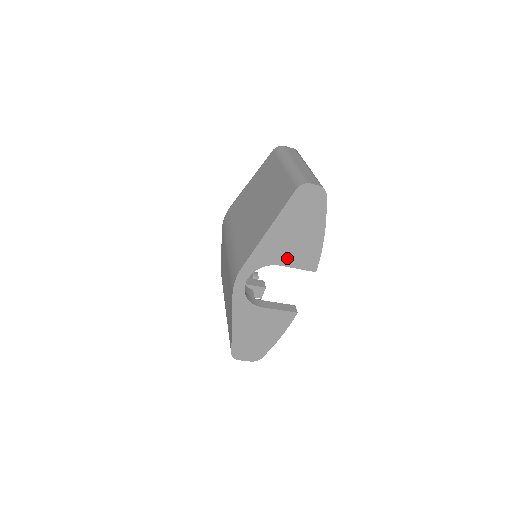
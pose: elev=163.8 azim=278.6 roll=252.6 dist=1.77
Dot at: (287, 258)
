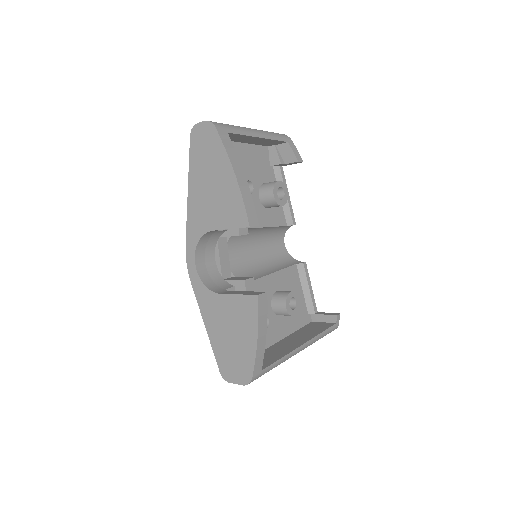
Dot at: (216, 219)
